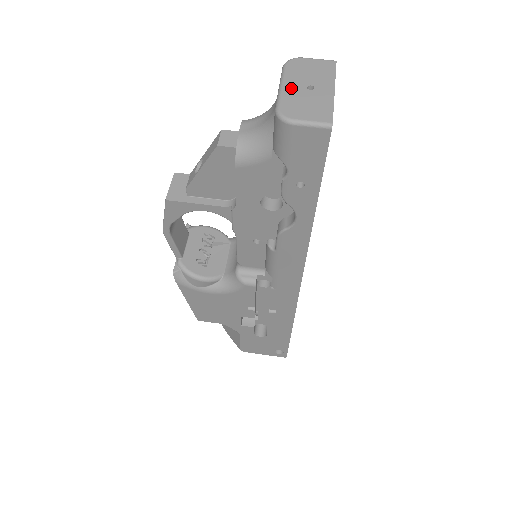
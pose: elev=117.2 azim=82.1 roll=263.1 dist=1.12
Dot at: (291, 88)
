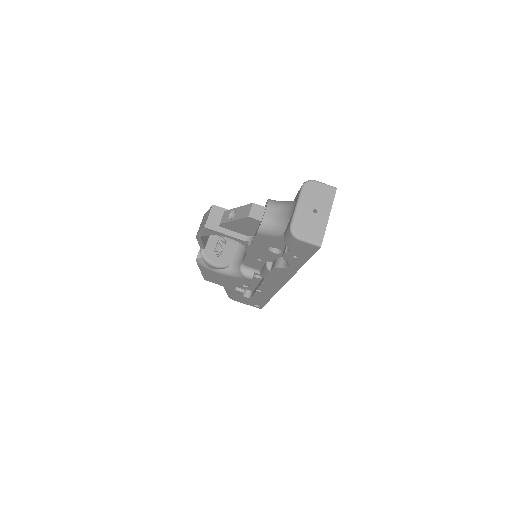
Dot at: (303, 209)
